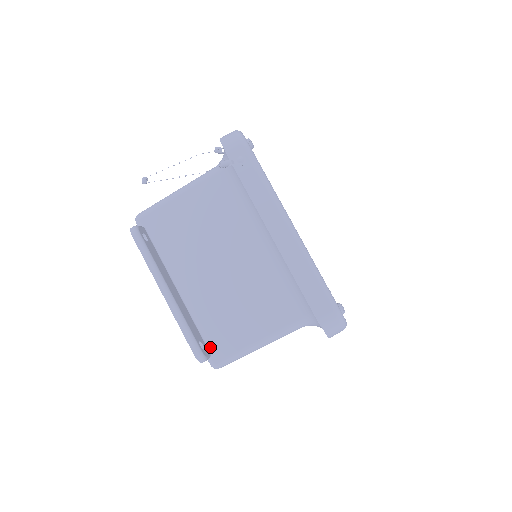
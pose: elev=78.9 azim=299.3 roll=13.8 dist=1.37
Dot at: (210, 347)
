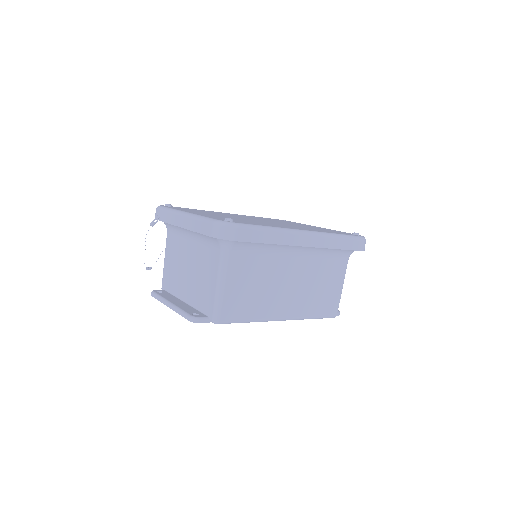
Dot at: (206, 313)
